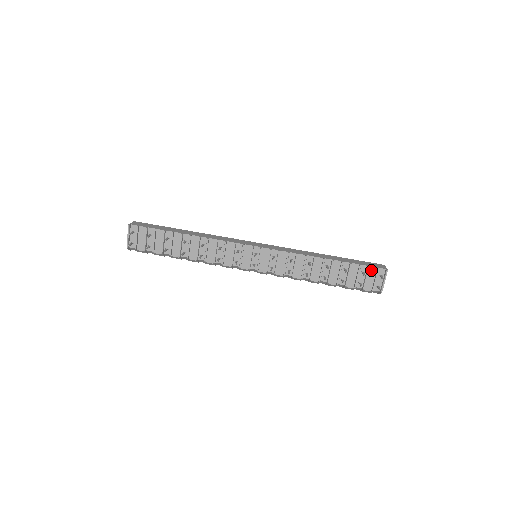
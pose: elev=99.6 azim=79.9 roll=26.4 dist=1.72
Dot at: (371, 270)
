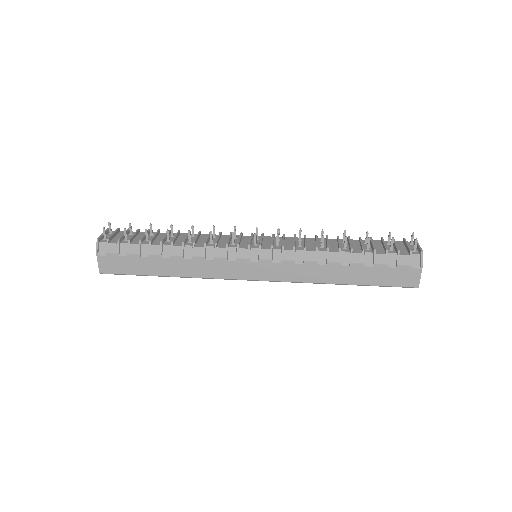
Dot at: (397, 243)
